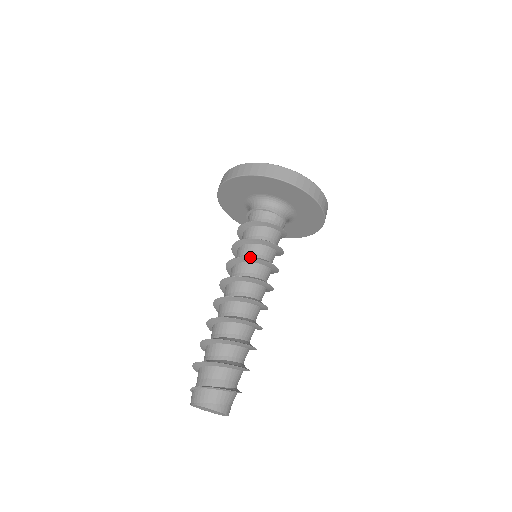
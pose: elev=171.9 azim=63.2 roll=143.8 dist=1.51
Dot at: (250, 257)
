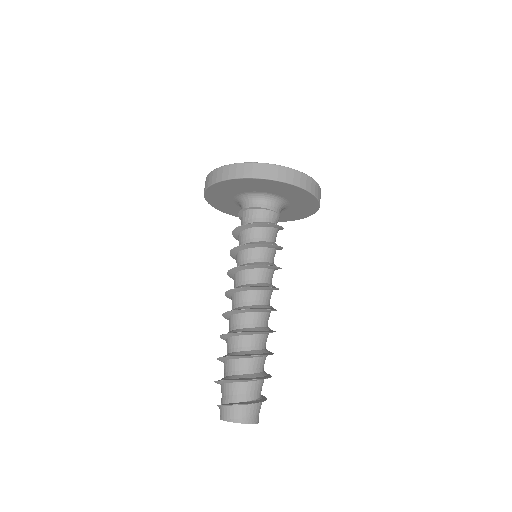
Dot at: (259, 265)
